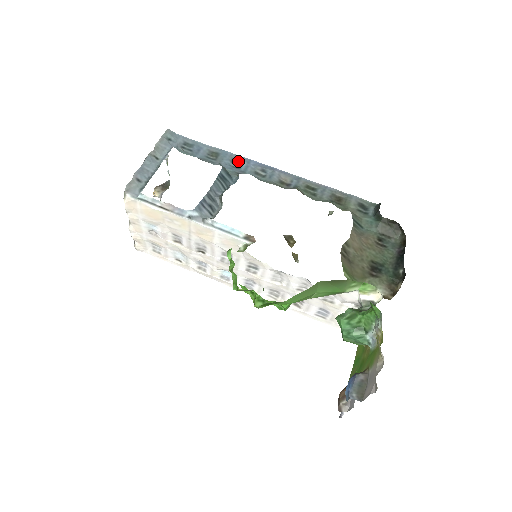
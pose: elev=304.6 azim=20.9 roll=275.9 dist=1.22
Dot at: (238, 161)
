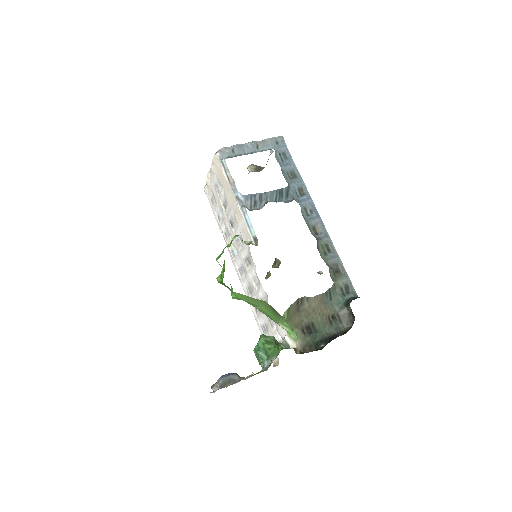
Dot at: (303, 192)
